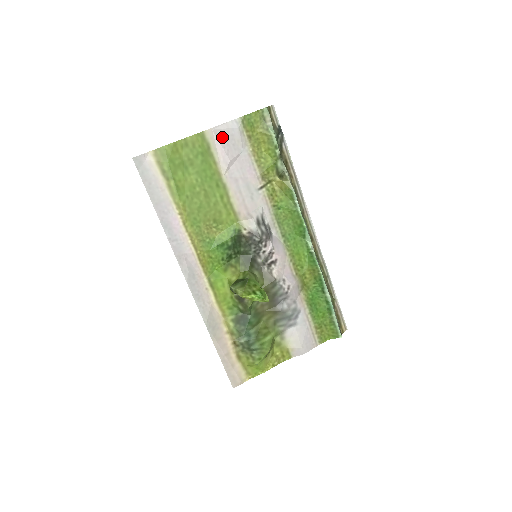
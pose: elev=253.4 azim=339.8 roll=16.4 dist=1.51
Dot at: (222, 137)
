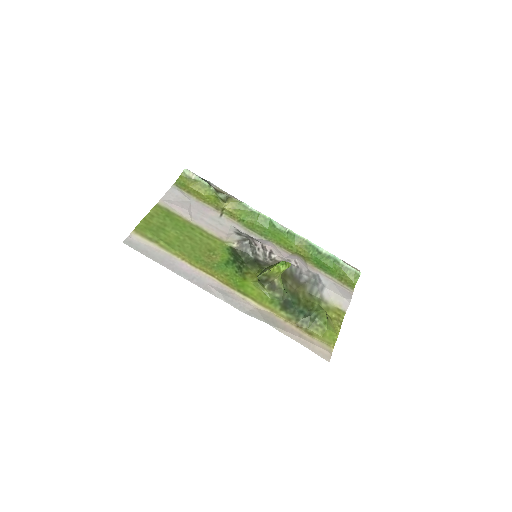
Dot at: (171, 201)
